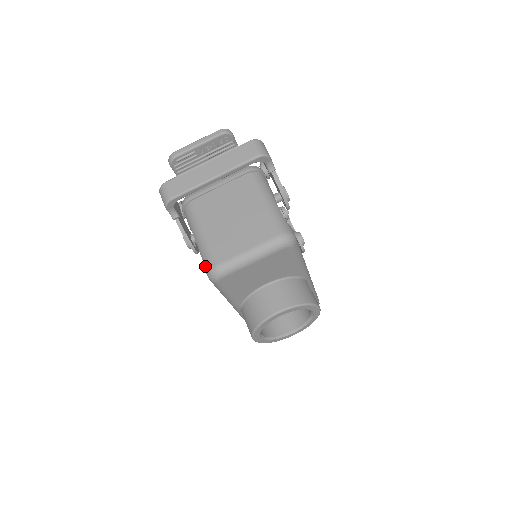
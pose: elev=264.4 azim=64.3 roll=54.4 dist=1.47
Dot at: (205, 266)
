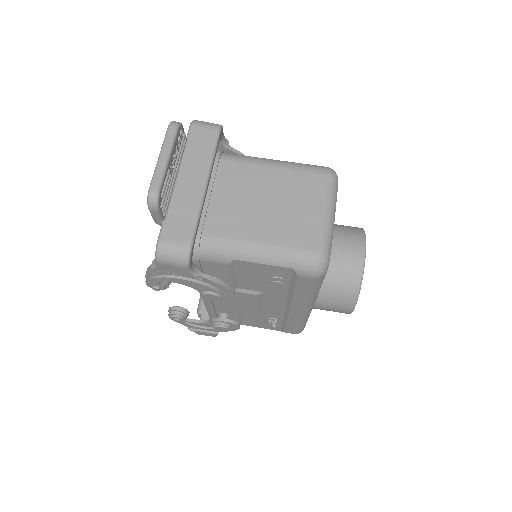
Dot at: (303, 269)
